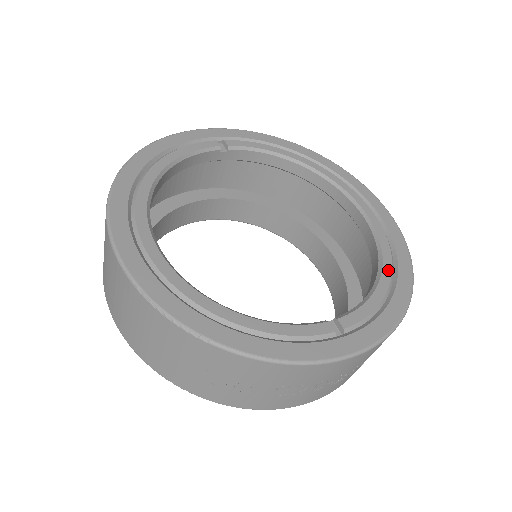
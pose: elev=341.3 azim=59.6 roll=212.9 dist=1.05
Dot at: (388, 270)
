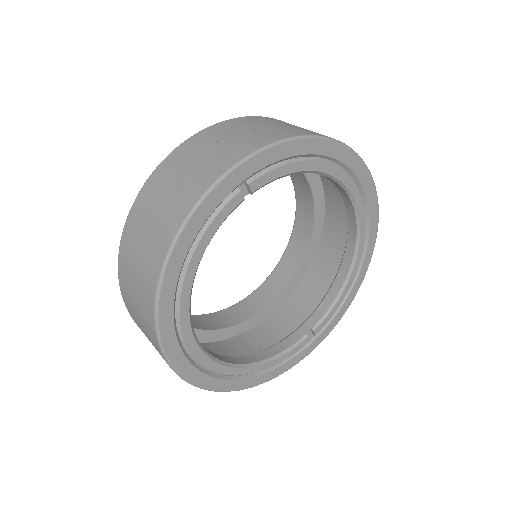
Dot at: (355, 272)
